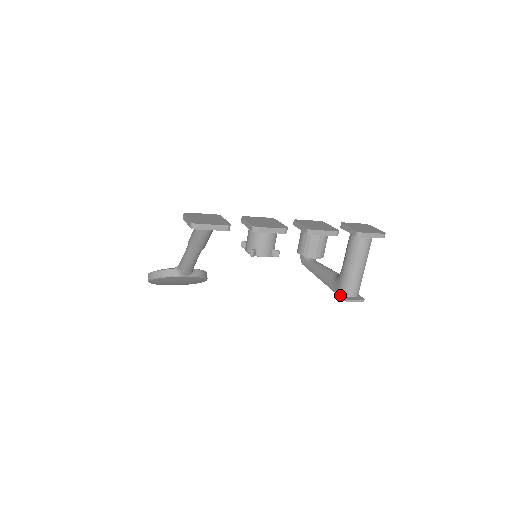
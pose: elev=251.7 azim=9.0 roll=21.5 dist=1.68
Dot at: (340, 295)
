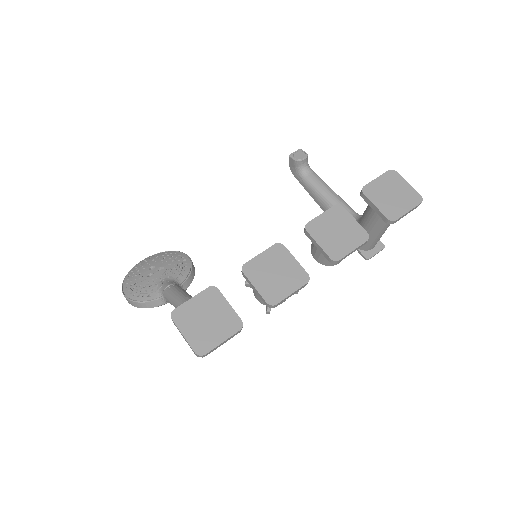
Dot at: (357, 250)
